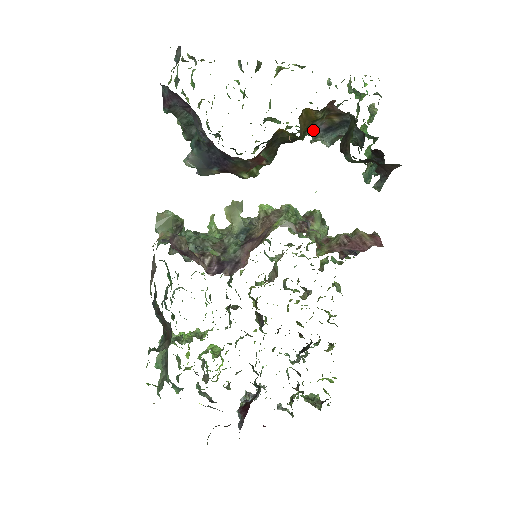
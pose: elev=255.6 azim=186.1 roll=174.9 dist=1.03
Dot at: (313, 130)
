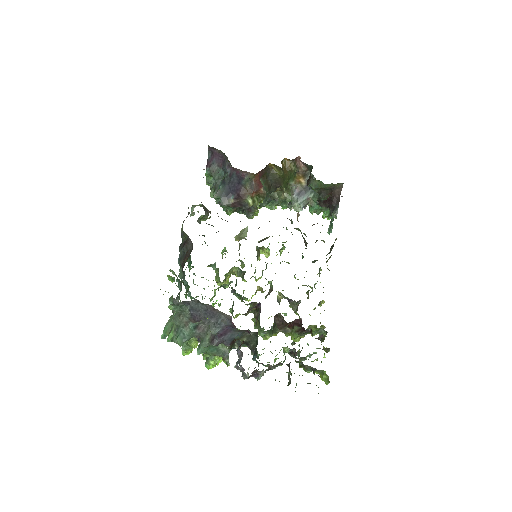
Dot at: (291, 194)
